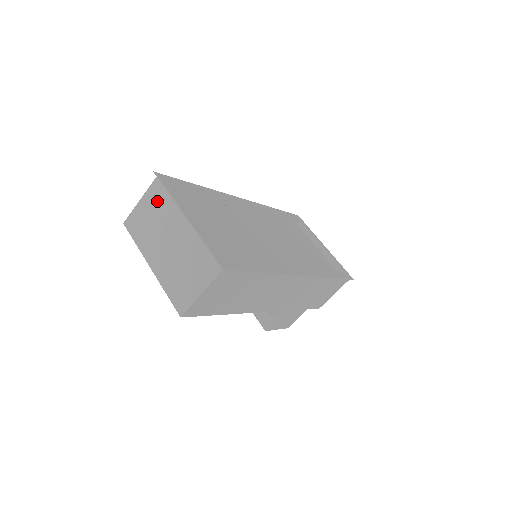
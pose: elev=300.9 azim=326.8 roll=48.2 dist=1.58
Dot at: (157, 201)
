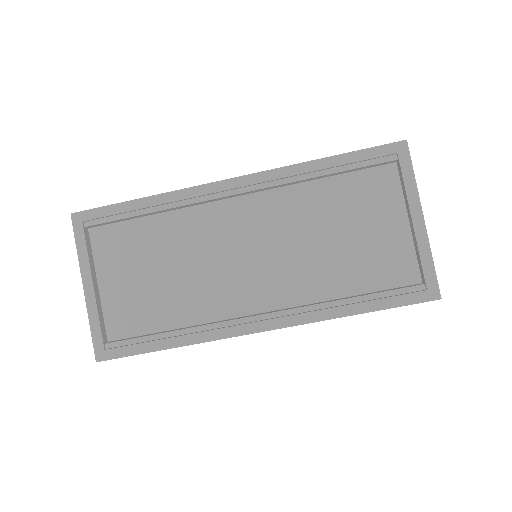
Dot at: occluded
